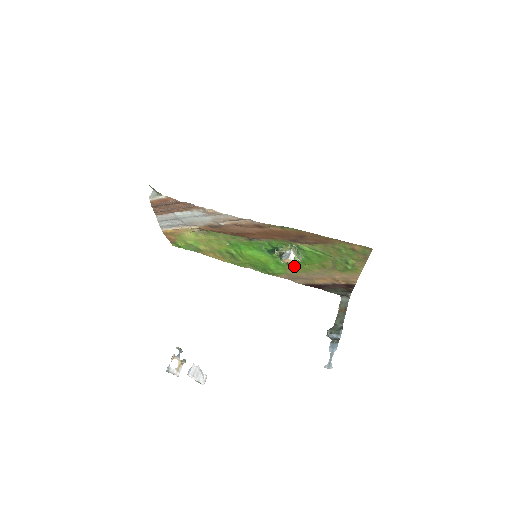
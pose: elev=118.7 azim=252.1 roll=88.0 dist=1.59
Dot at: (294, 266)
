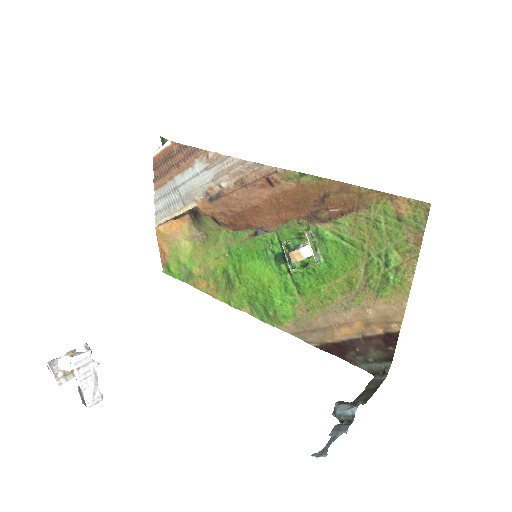
Dot at: (307, 292)
